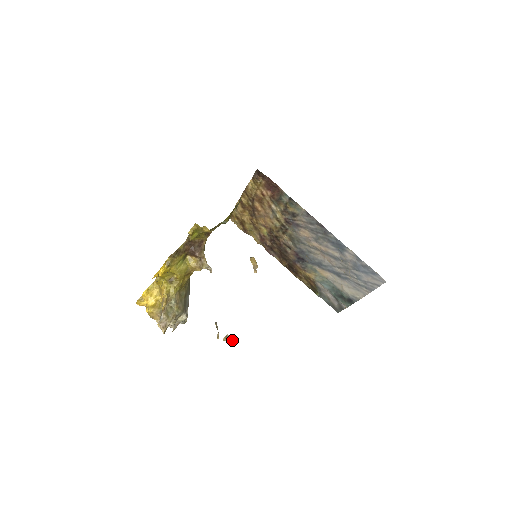
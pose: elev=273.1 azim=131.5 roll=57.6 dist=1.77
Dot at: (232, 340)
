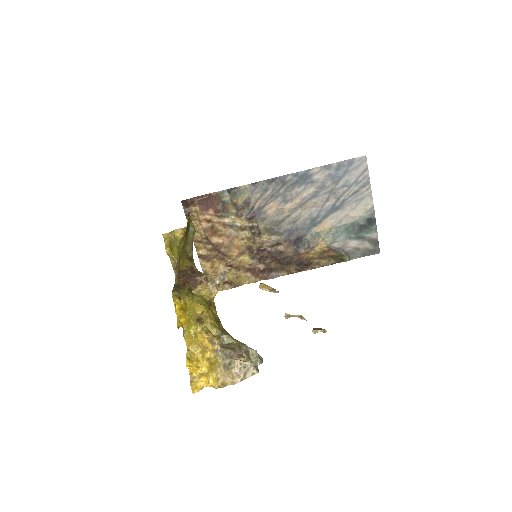
Dot at: (323, 329)
